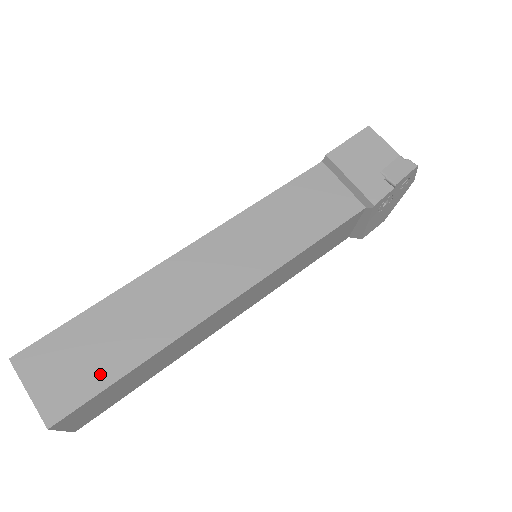
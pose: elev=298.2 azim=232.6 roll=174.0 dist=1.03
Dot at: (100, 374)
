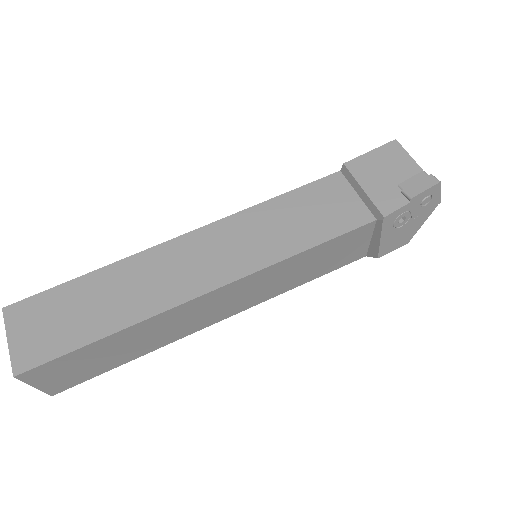
Dot at: (73, 336)
